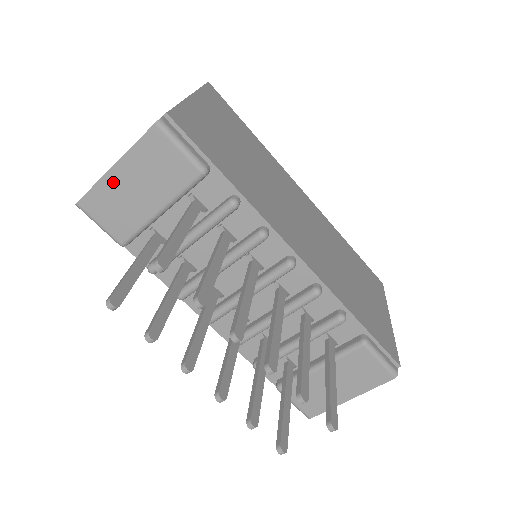
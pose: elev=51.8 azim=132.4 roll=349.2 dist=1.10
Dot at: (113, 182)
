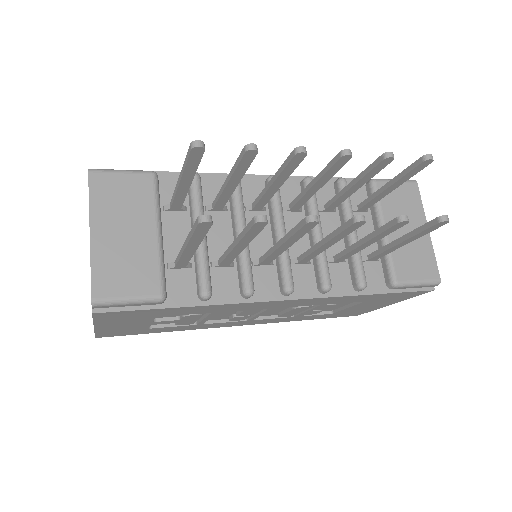
Dot at: (102, 247)
